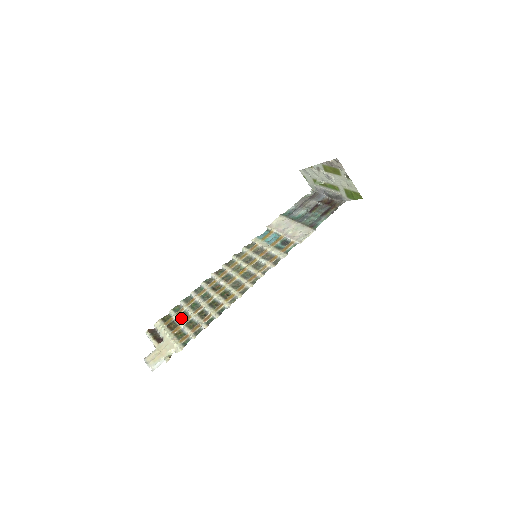
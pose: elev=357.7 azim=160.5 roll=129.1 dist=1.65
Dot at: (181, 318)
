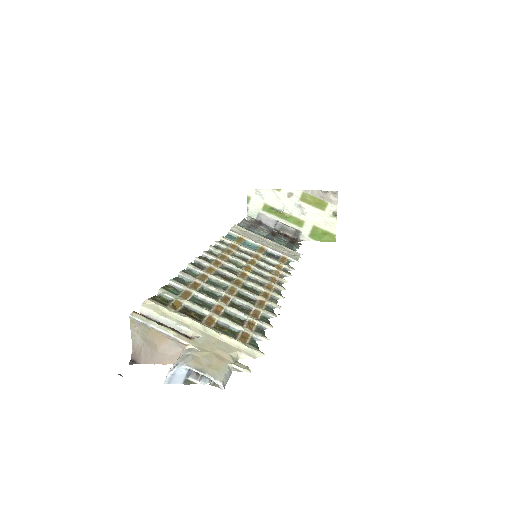
Dot at: (202, 305)
